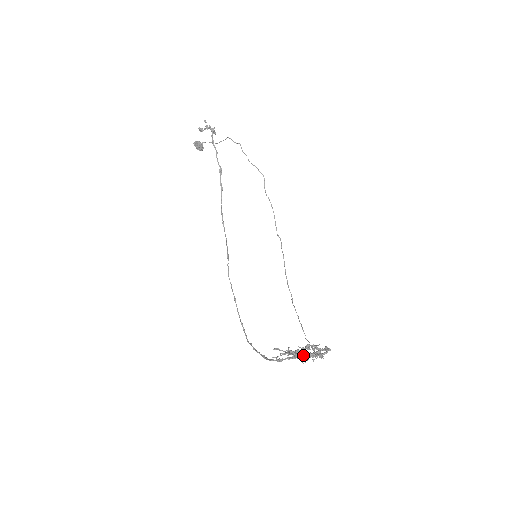
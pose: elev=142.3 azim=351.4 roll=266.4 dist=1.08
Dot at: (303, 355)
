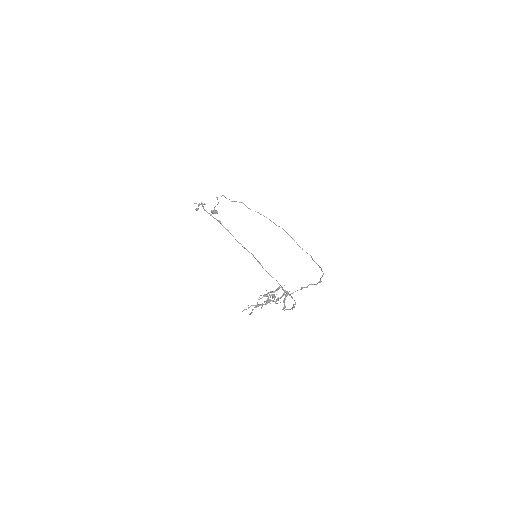
Dot at: (264, 302)
